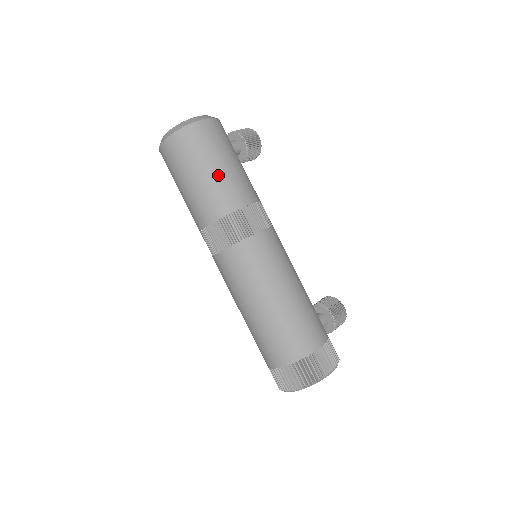
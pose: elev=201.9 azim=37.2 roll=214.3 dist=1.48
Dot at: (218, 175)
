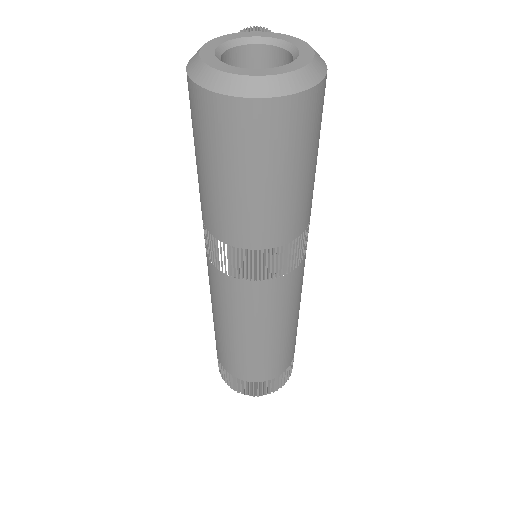
Dot at: (311, 179)
